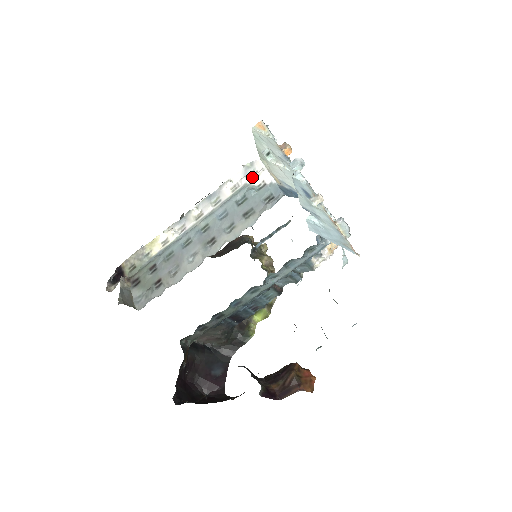
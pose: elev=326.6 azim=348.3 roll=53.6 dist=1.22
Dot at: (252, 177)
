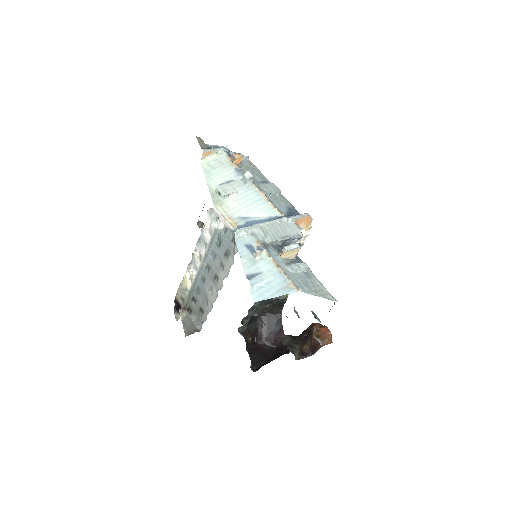
Dot at: (217, 222)
